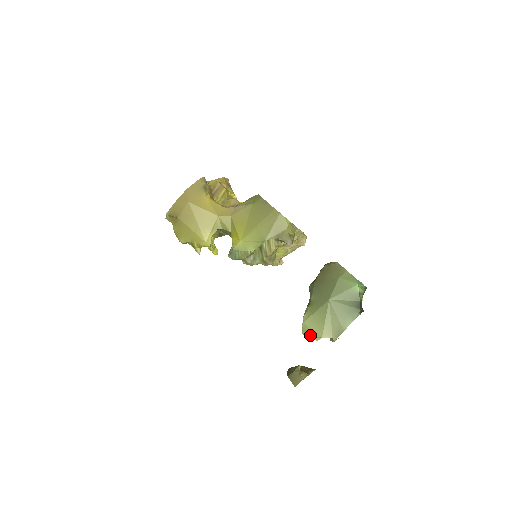
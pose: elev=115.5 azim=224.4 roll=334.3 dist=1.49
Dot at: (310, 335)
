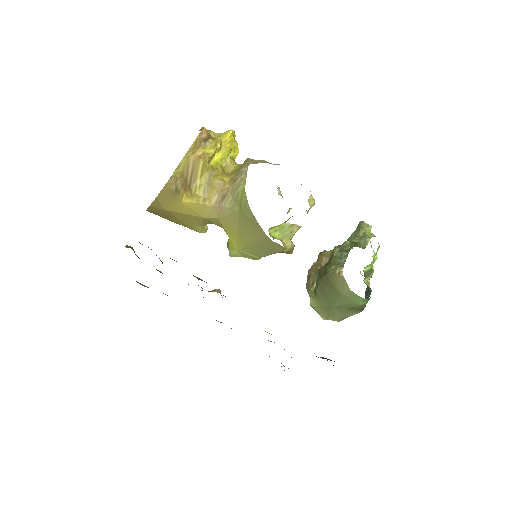
Dot at: (317, 312)
